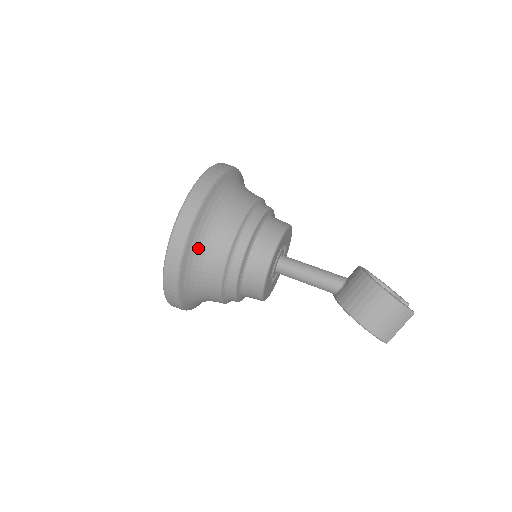
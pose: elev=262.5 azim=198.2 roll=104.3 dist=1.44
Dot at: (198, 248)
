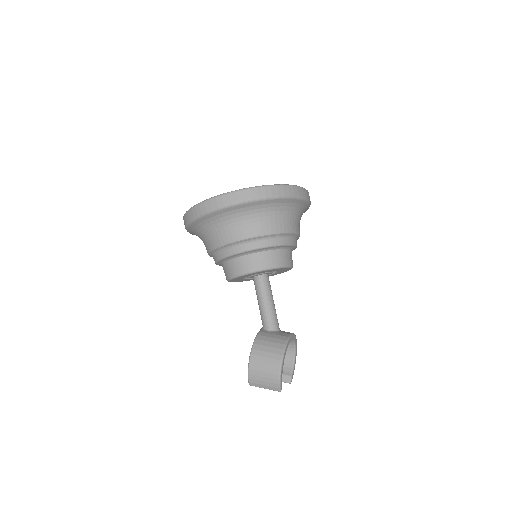
Dot at: (228, 217)
